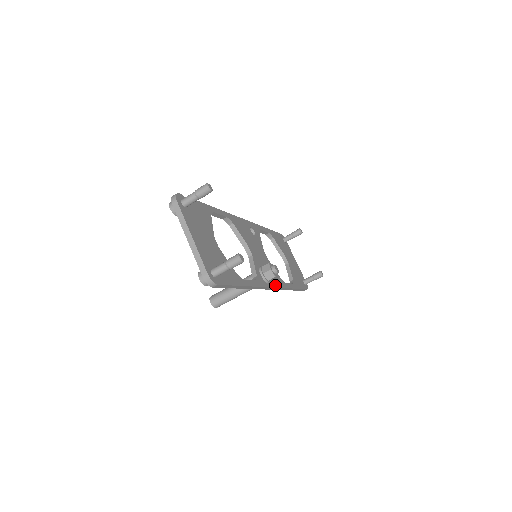
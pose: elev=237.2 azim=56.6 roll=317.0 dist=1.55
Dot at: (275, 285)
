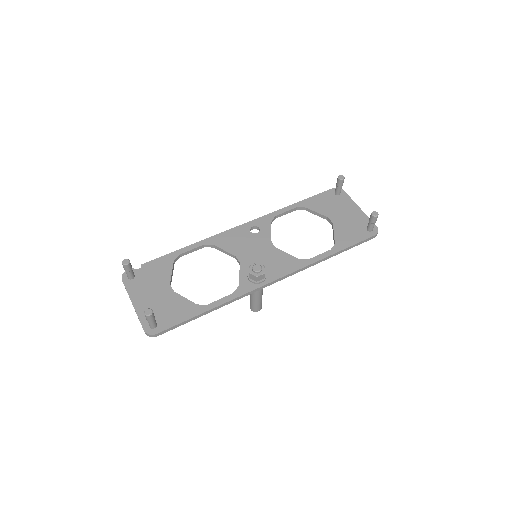
Dot at: (279, 276)
